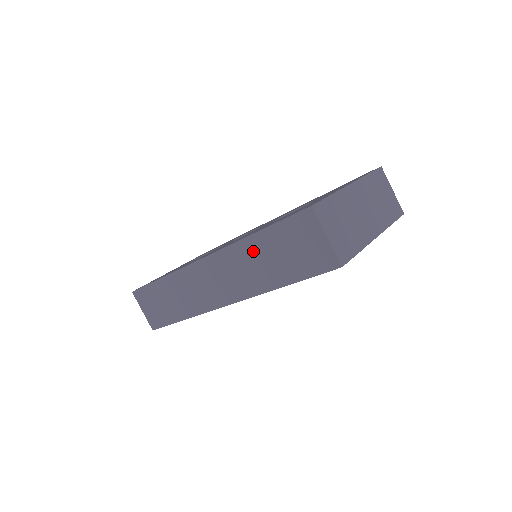
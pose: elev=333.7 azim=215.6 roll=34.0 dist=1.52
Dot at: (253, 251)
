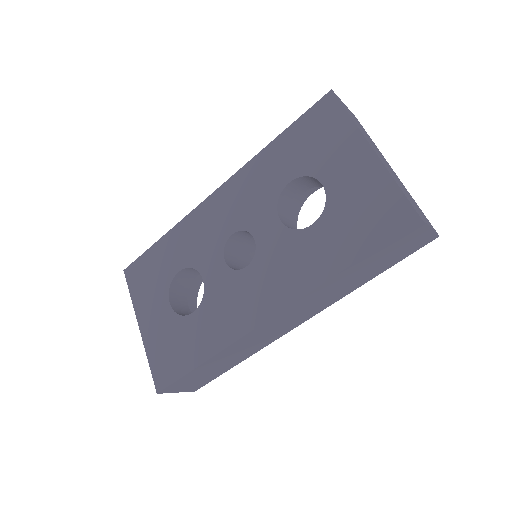
Dot at: (341, 280)
